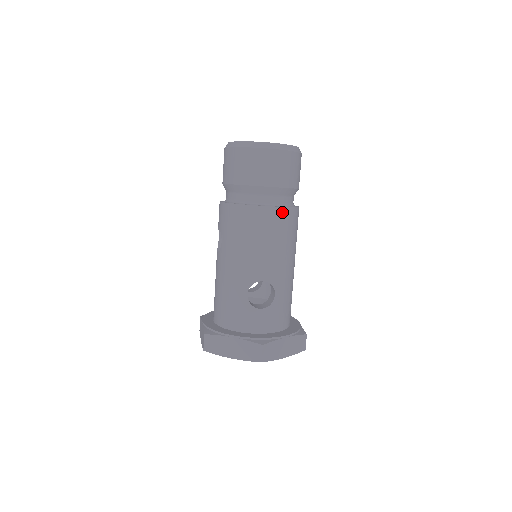
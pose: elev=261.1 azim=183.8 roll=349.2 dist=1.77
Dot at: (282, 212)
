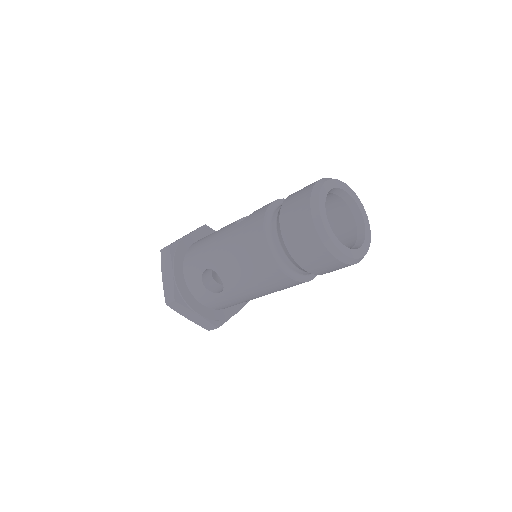
Dot at: (278, 272)
